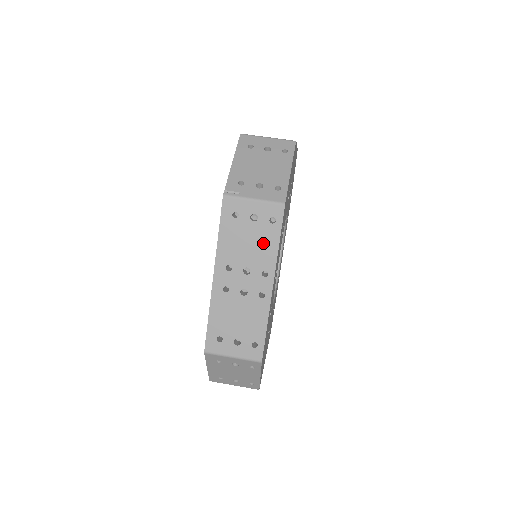
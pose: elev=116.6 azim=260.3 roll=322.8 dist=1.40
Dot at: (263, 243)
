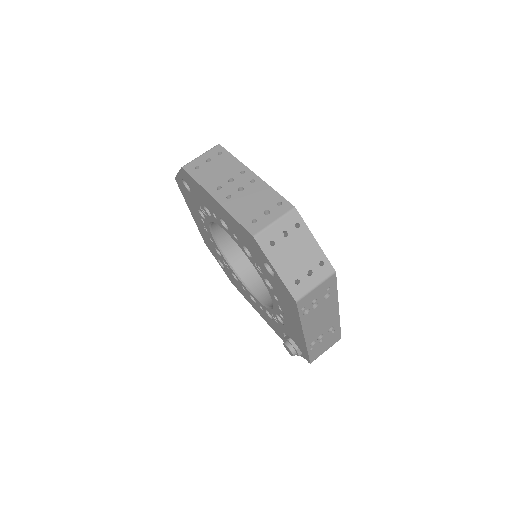
Dot at: (226, 164)
